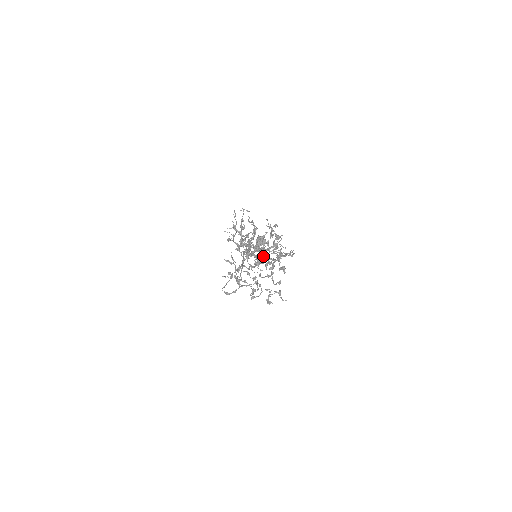
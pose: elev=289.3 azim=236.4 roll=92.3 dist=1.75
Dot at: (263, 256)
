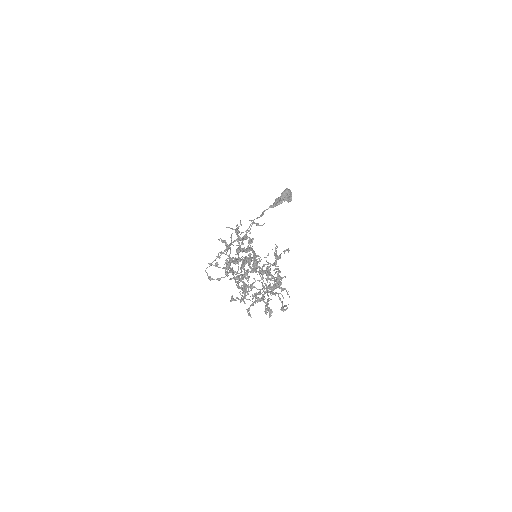
Dot at: occluded
